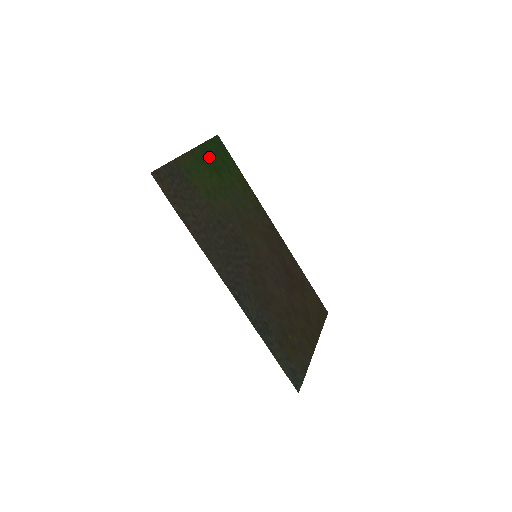
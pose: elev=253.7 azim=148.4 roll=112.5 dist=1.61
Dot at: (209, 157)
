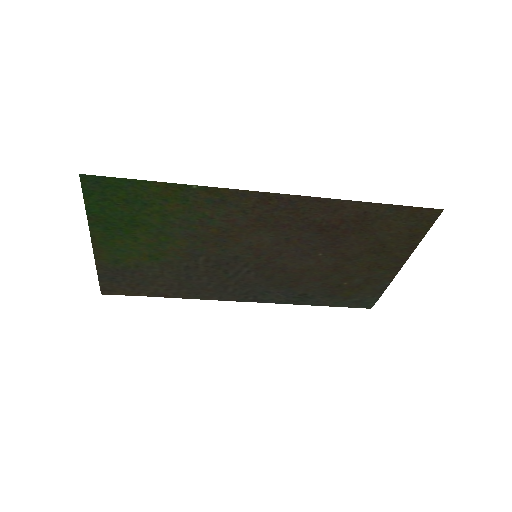
Dot at: (110, 221)
